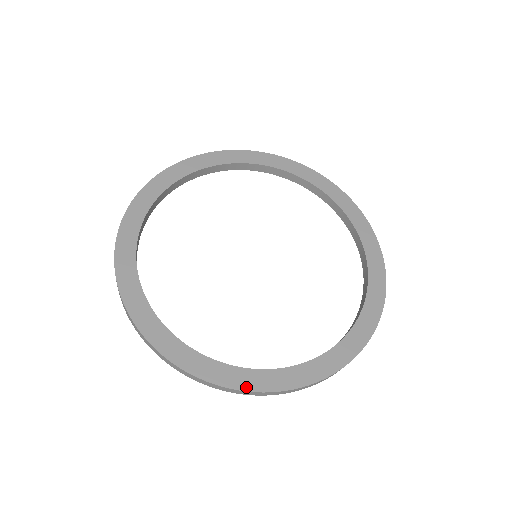
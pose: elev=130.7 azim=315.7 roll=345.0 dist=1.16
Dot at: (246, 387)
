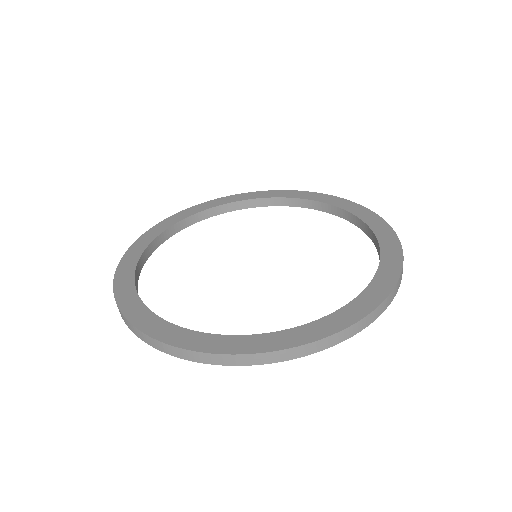
Dot at: (173, 342)
